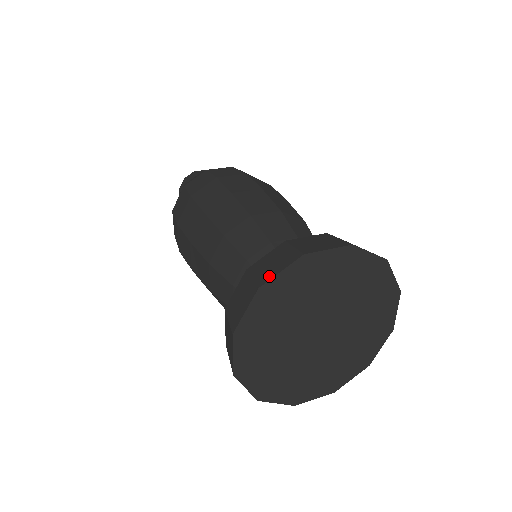
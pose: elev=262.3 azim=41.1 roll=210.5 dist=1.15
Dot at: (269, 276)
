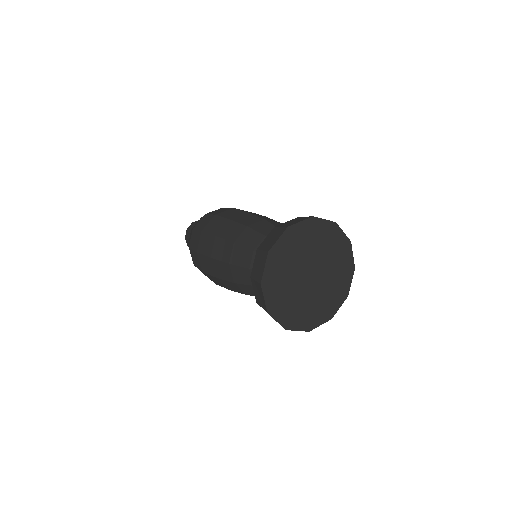
Dot at: (293, 223)
